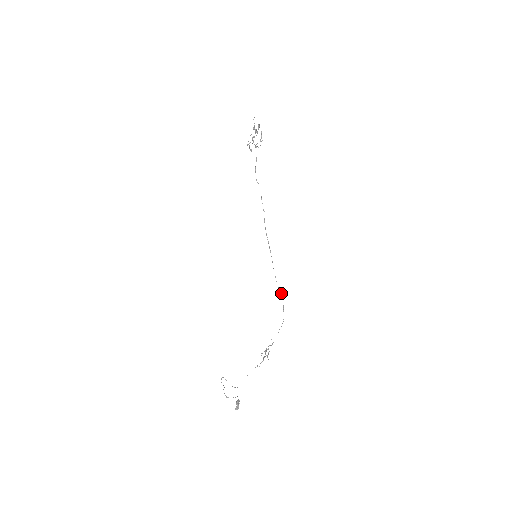
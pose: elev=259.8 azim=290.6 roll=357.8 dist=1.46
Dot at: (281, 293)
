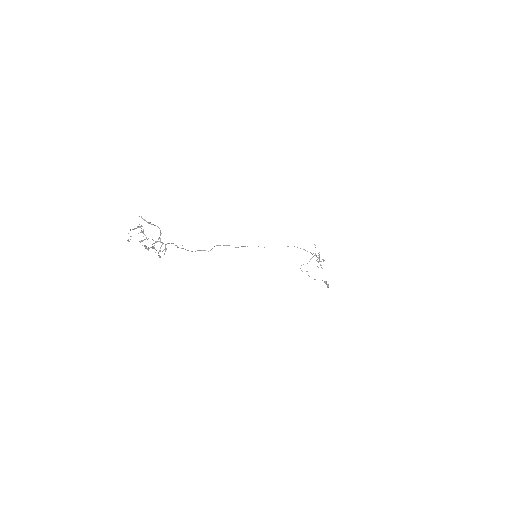
Dot at: occluded
